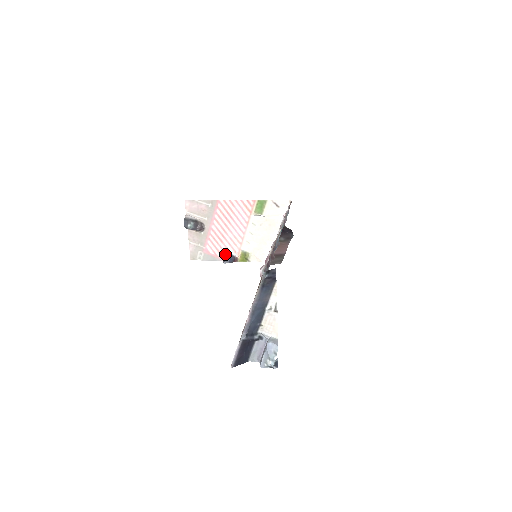
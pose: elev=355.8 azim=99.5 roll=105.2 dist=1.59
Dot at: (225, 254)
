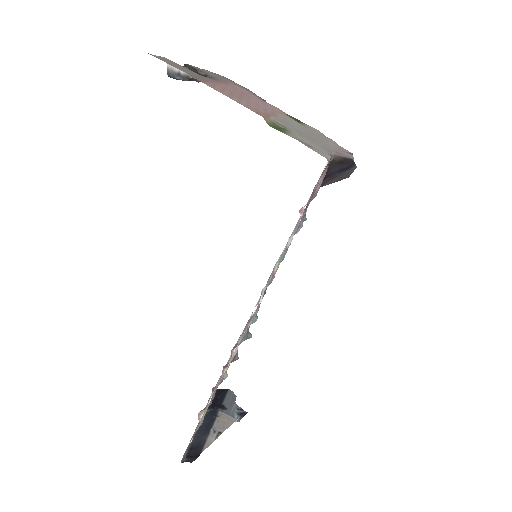
Dot at: occluded
